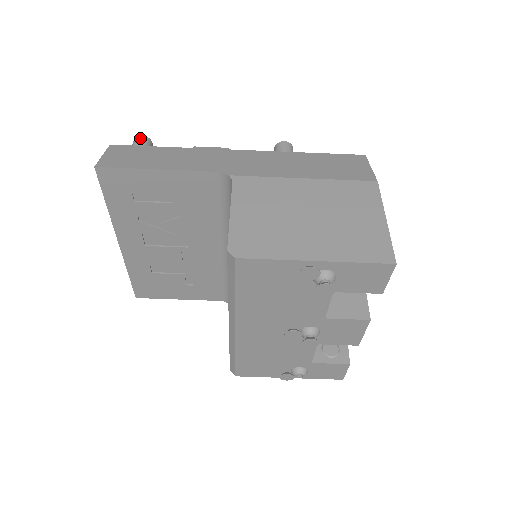
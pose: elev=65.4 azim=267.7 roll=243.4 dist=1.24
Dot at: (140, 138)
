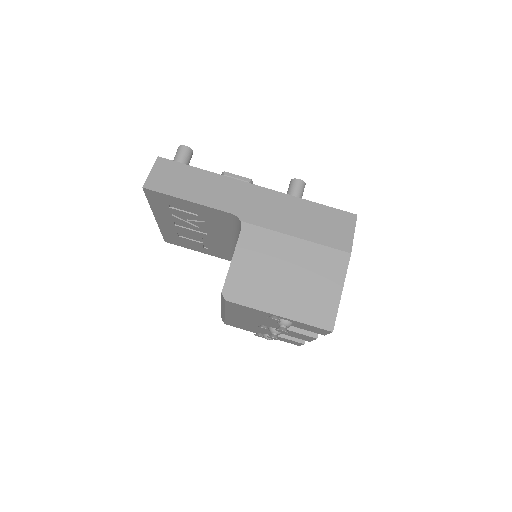
Dot at: (183, 149)
